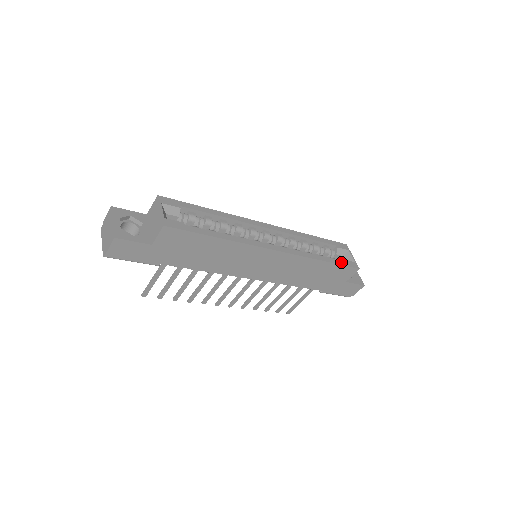
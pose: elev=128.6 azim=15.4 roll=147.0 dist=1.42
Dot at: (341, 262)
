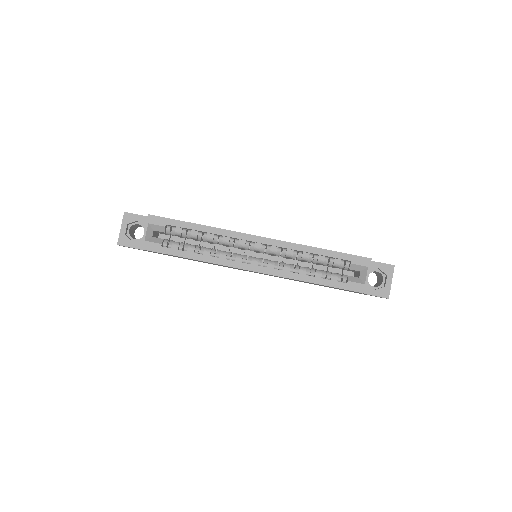
Dot at: (340, 284)
